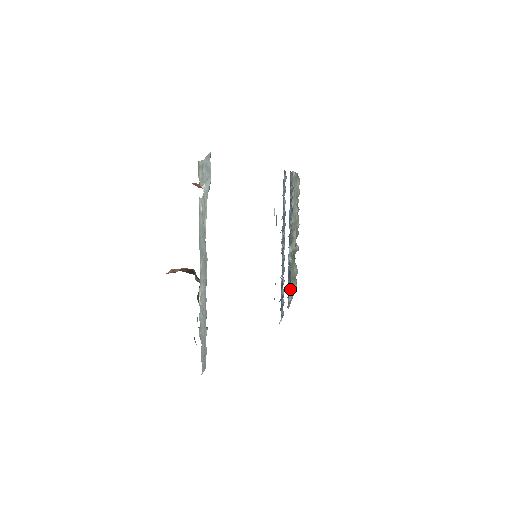
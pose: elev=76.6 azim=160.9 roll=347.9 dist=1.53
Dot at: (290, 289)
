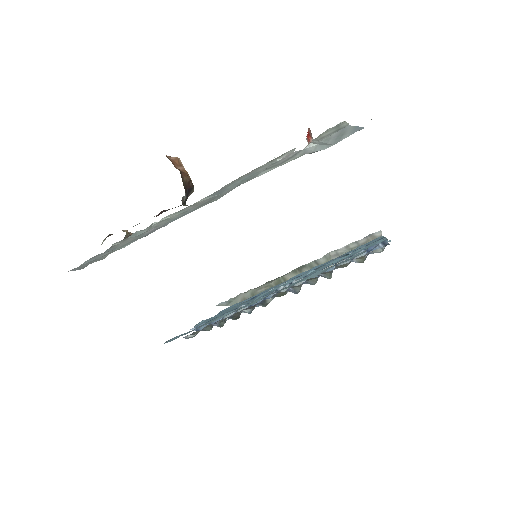
Dot at: occluded
